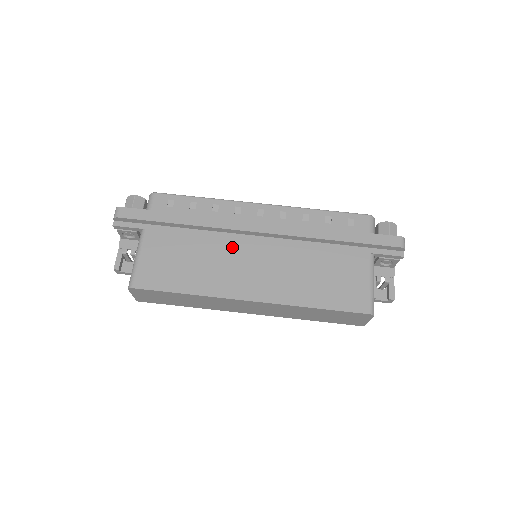
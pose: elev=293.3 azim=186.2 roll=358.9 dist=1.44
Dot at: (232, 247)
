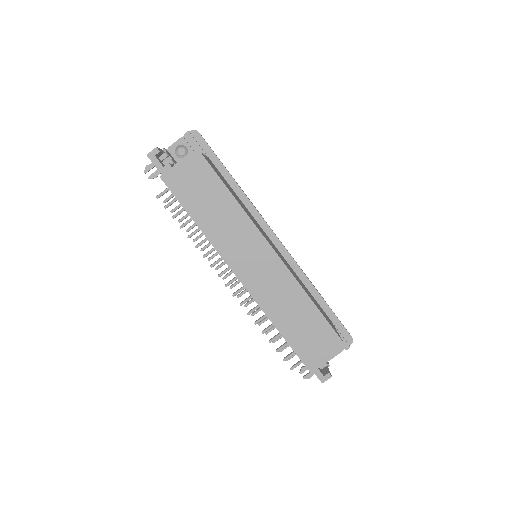
Dot at: (259, 226)
